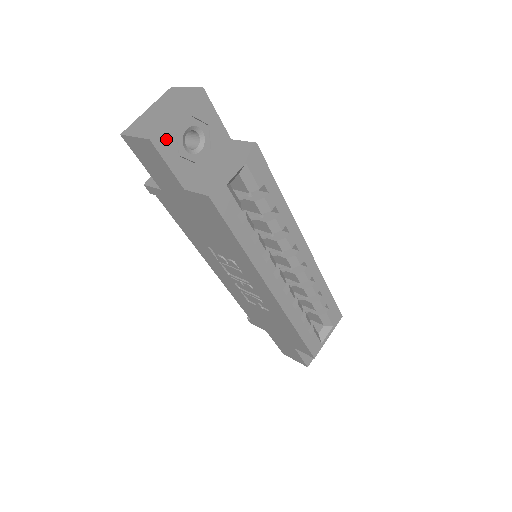
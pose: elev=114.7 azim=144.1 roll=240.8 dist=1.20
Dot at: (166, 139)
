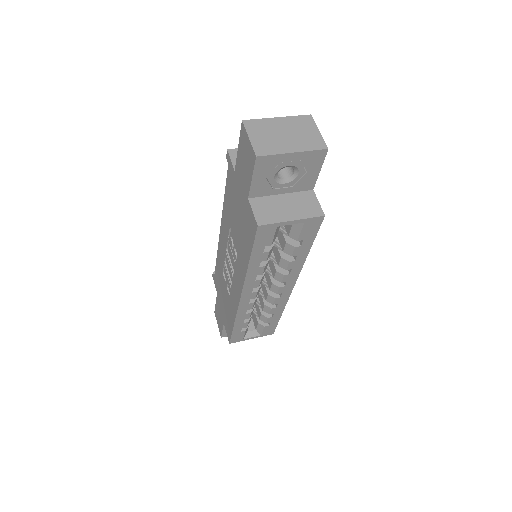
Dot at: (268, 163)
